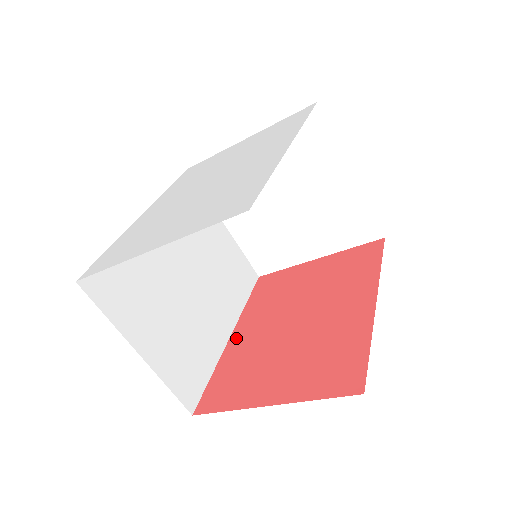
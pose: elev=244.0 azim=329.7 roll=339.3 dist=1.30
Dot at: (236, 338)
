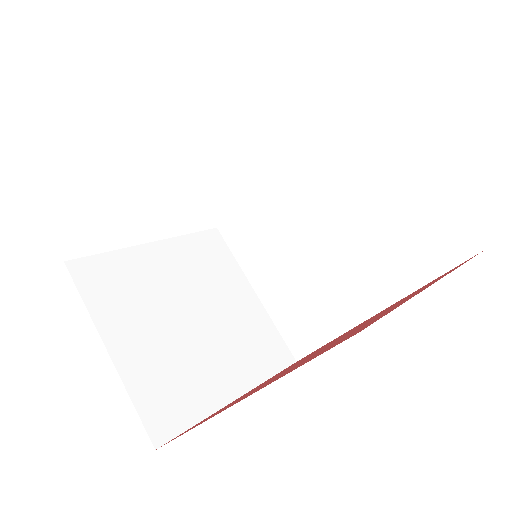
Dot at: occluded
